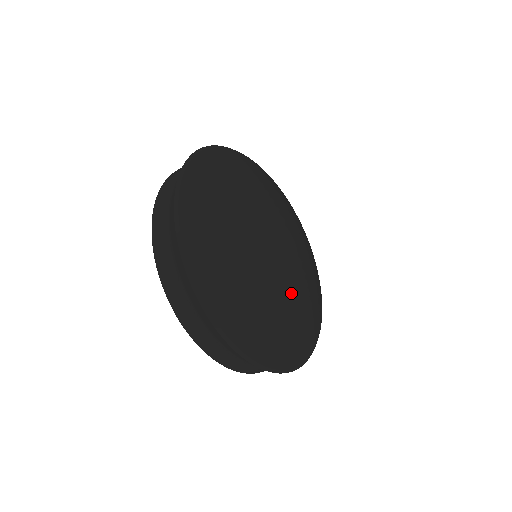
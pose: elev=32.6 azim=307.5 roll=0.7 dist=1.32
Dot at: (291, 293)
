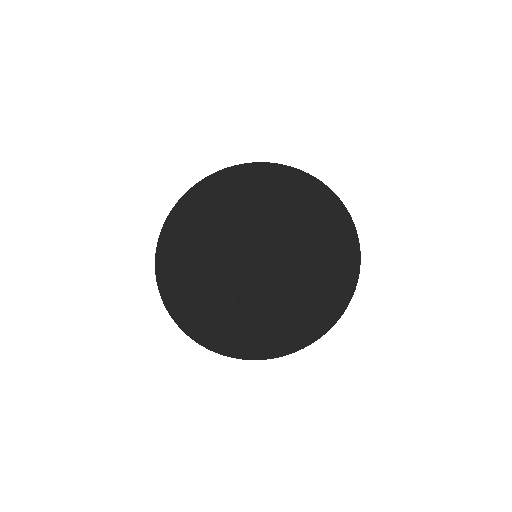
Dot at: (226, 282)
